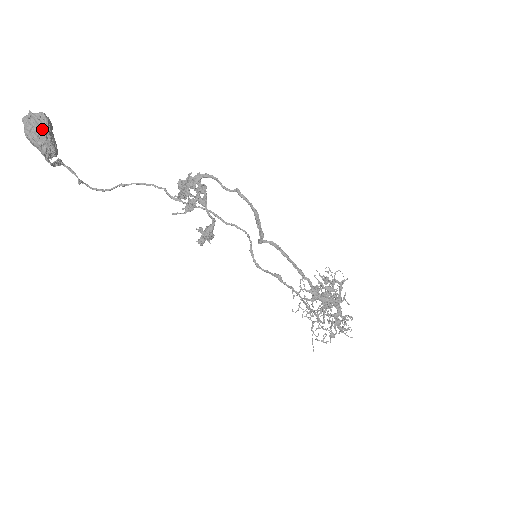
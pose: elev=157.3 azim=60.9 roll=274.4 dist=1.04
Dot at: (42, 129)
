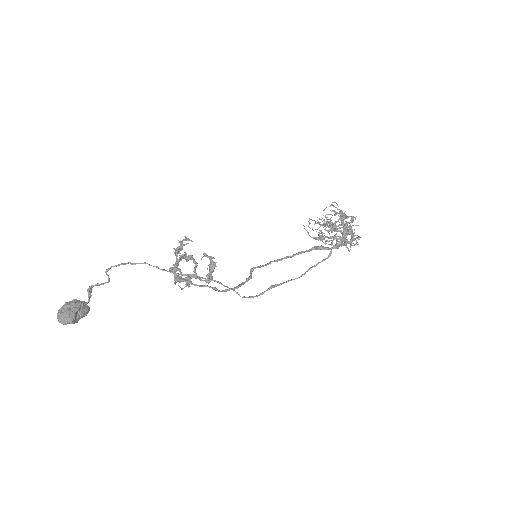
Dot at: (74, 323)
